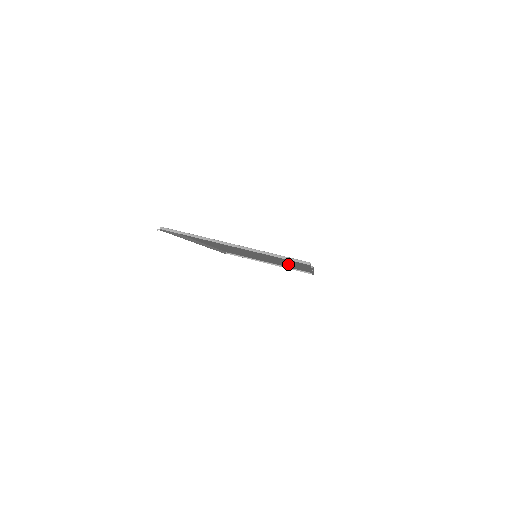
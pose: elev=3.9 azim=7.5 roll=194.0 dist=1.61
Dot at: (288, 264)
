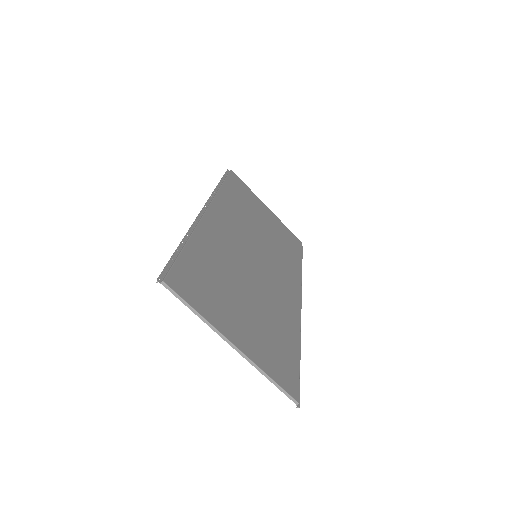
Dot at: (283, 271)
